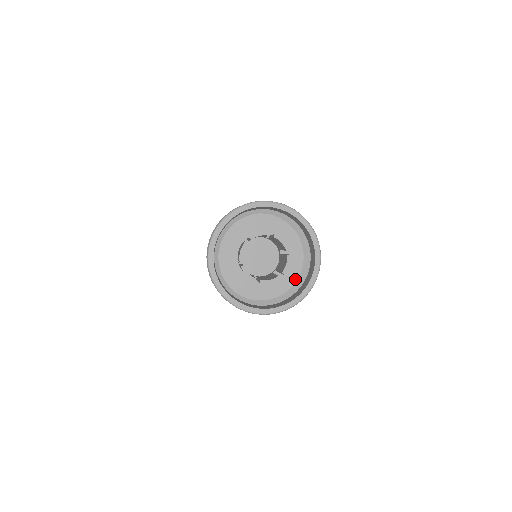
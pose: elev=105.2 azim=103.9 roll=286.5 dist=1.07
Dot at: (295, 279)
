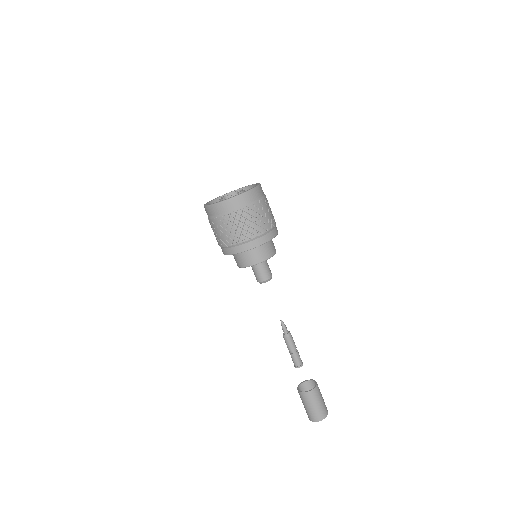
Dot at: occluded
